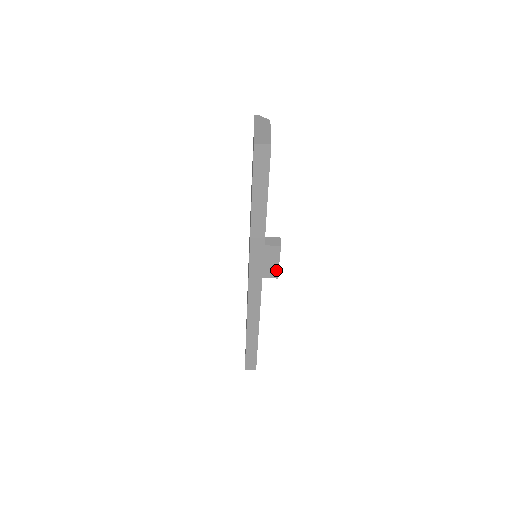
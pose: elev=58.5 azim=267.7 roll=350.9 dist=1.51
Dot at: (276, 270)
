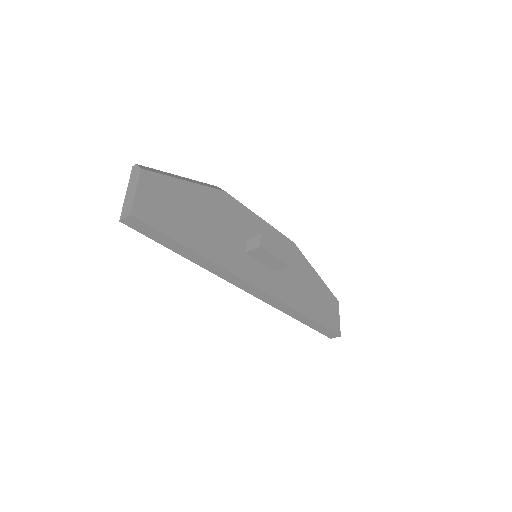
Dot at: (280, 262)
